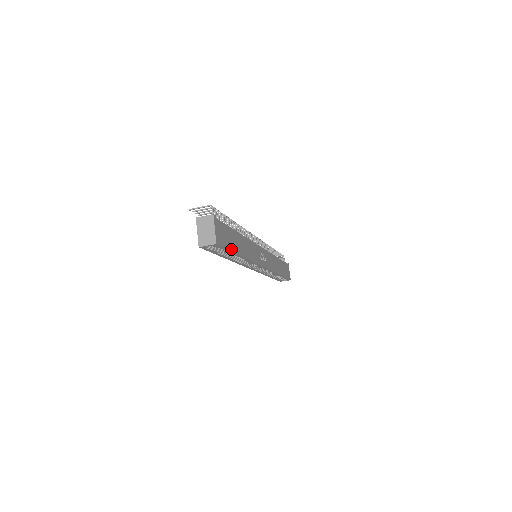
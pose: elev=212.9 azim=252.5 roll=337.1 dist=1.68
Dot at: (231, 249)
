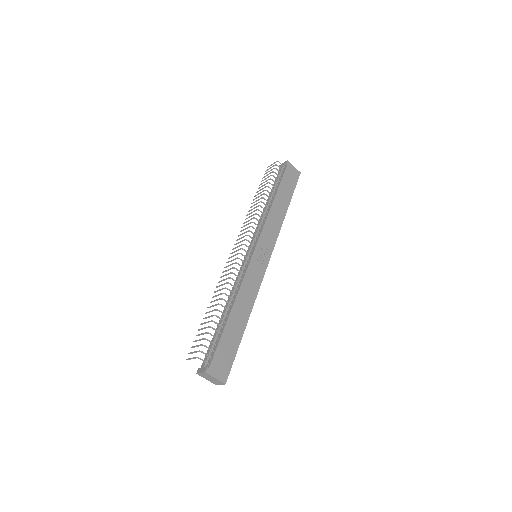
Dot at: (236, 348)
